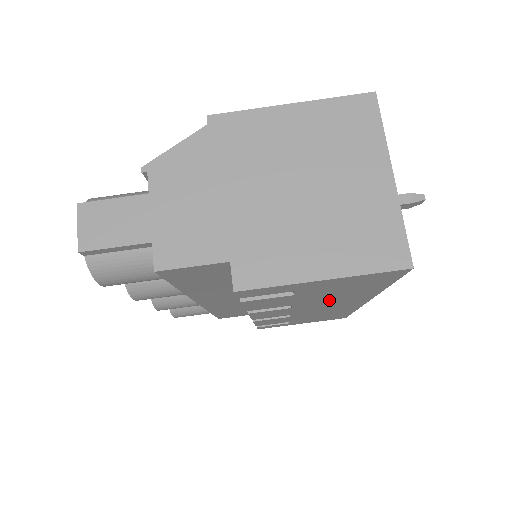
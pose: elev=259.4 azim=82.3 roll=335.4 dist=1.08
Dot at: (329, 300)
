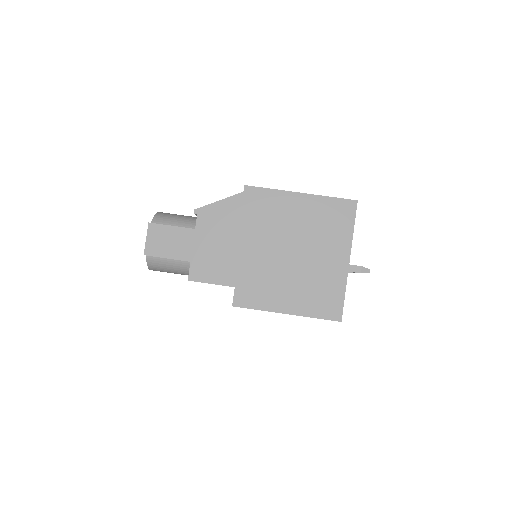
Dot at: occluded
